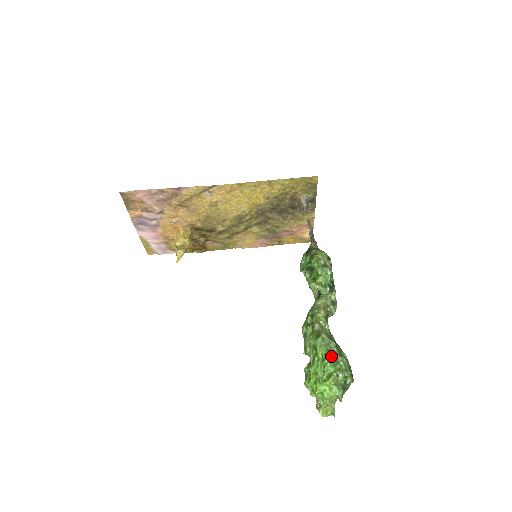
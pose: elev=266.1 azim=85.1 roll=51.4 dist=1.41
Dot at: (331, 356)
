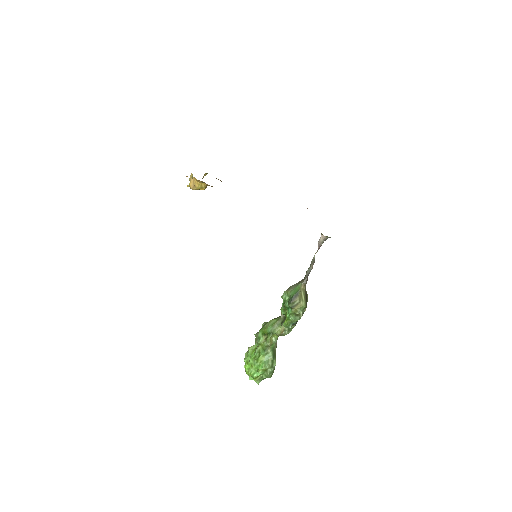
Dot at: (265, 369)
